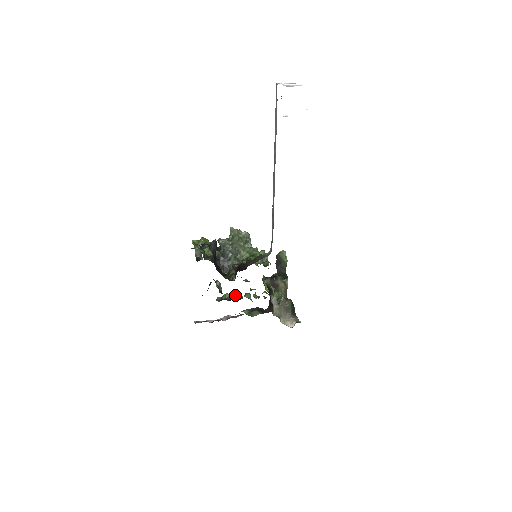
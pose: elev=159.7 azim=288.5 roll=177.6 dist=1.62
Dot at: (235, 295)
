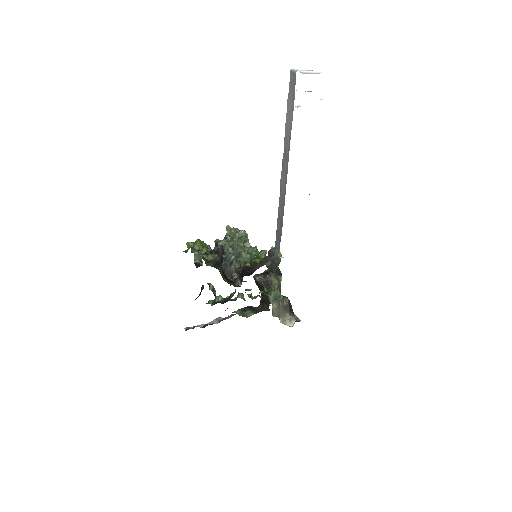
Dot at: (230, 297)
